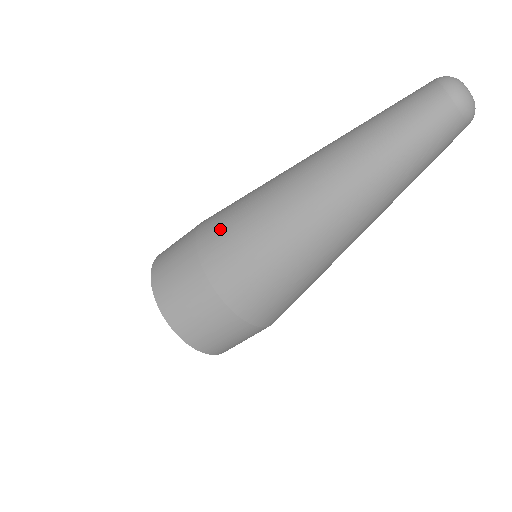
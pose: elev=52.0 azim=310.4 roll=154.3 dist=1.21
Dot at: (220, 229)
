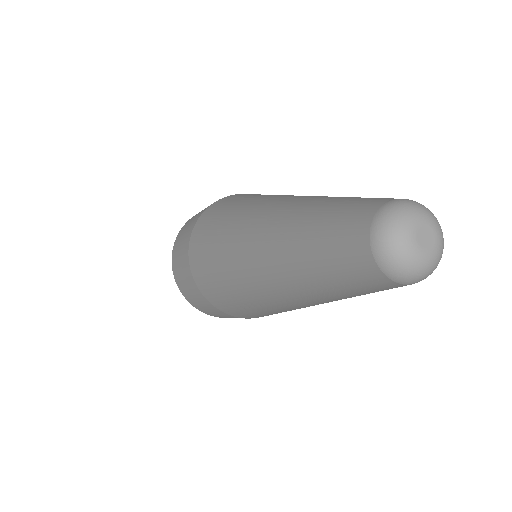
Dot at: (211, 289)
